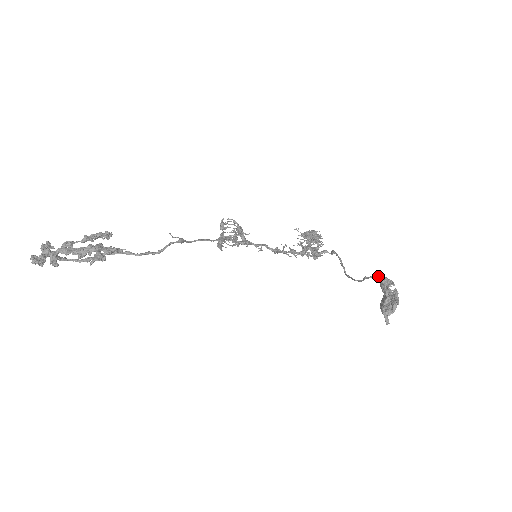
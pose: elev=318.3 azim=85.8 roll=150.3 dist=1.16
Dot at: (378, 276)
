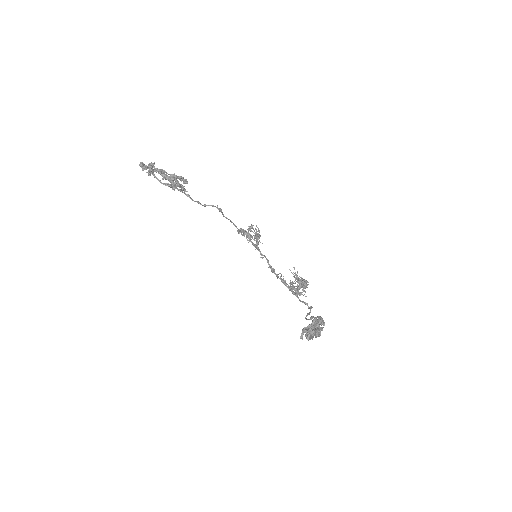
Dot at: (319, 317)
